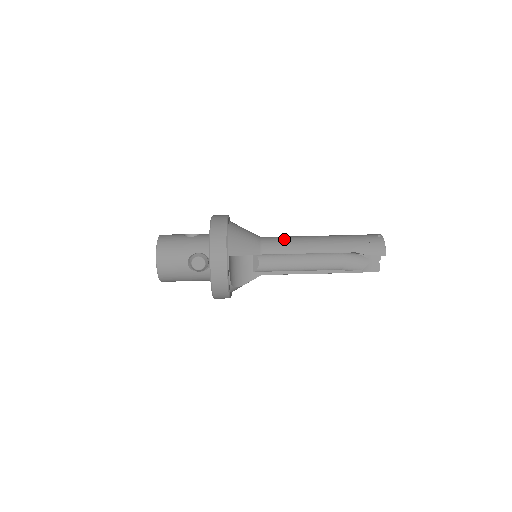
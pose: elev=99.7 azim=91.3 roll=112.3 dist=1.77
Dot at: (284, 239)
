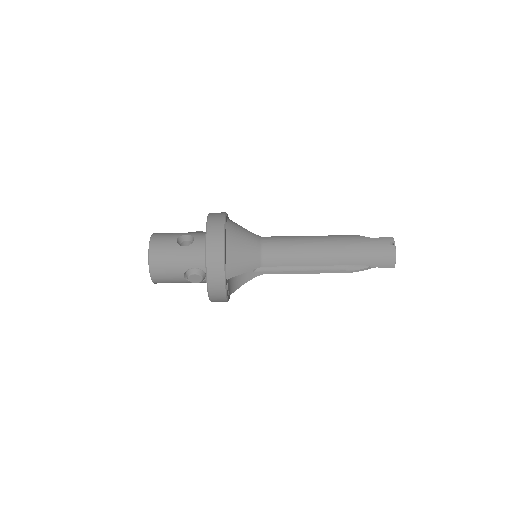
Dot at: (287, 248)
